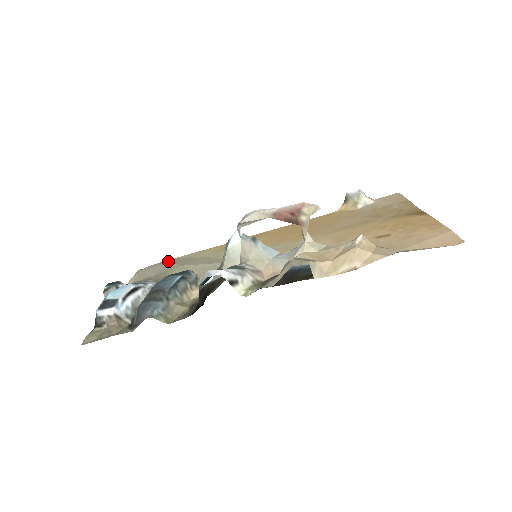
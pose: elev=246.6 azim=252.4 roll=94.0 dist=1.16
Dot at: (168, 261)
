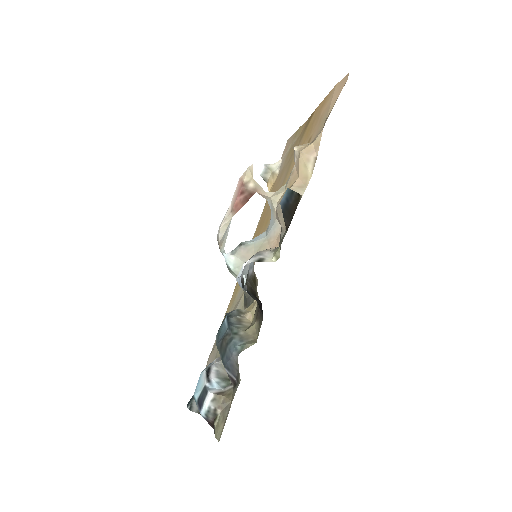
Dot at: occluded
